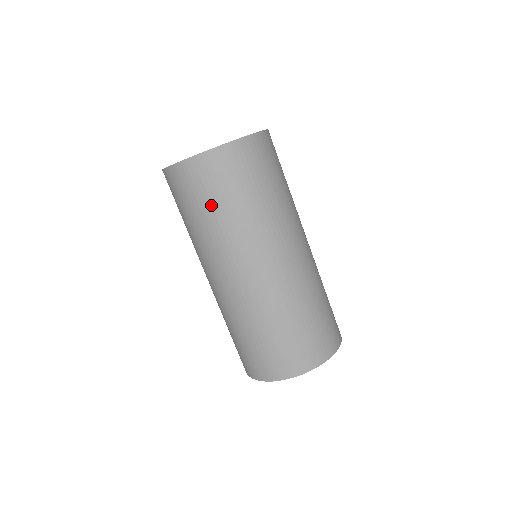
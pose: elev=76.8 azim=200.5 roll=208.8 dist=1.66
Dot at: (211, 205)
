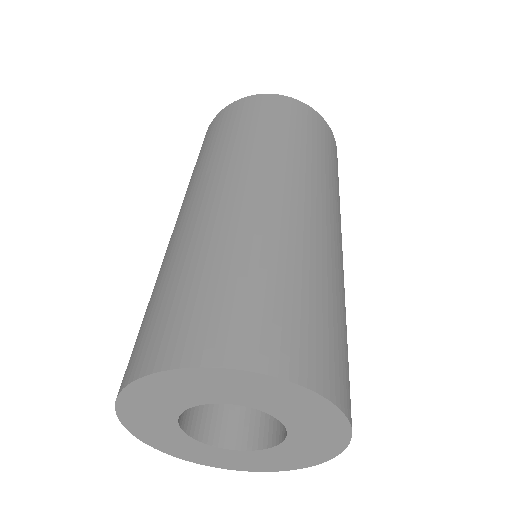
Dot at: (243, 126)
